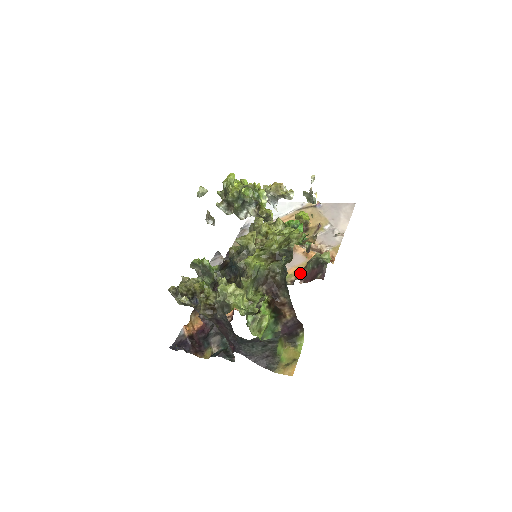
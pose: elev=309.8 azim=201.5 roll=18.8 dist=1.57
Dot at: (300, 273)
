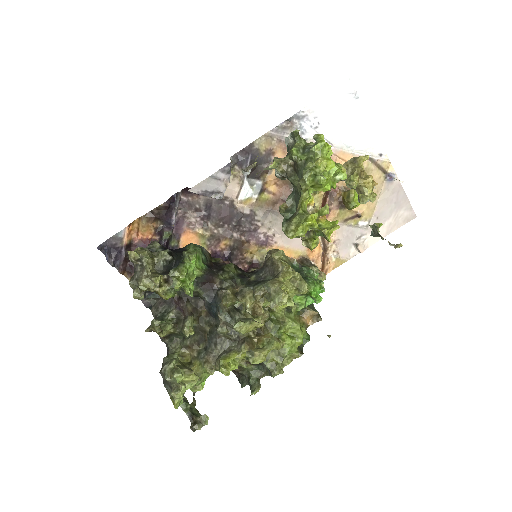
Dot at: occluded
